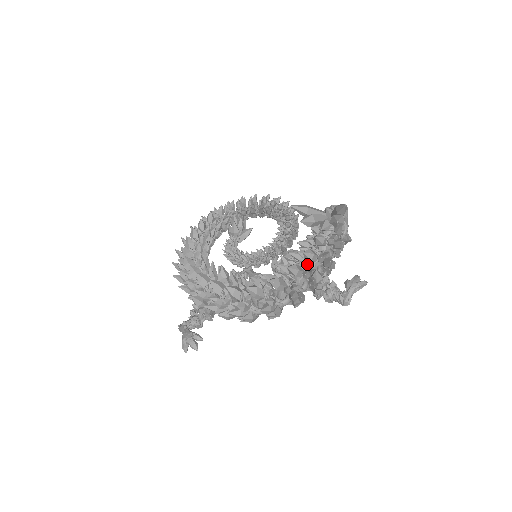
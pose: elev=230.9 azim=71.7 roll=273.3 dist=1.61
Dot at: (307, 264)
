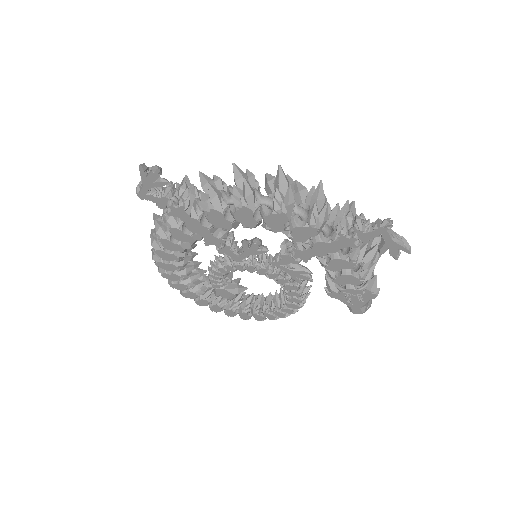
Dot at: occluded
